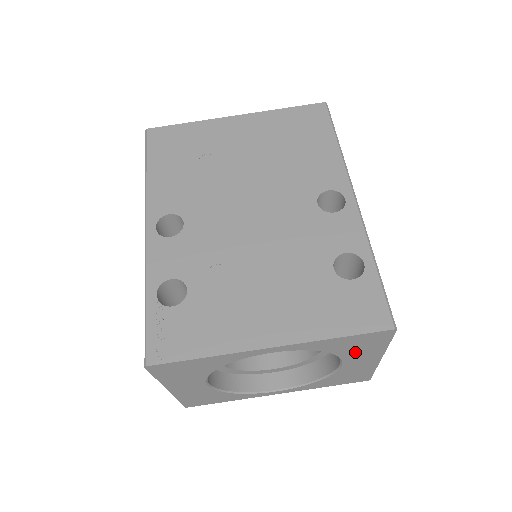
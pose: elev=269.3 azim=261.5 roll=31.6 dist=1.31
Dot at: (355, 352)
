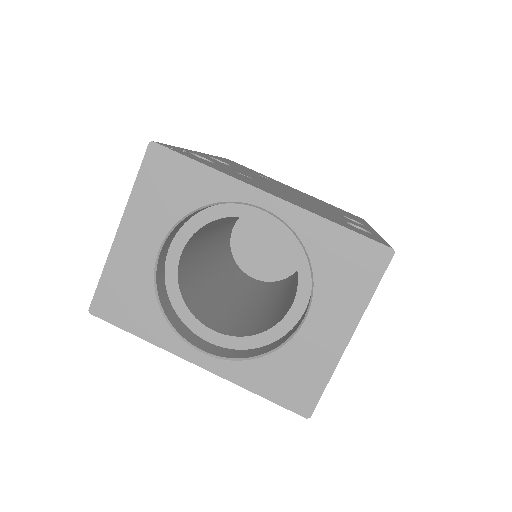
Dot at: (334, 287)
